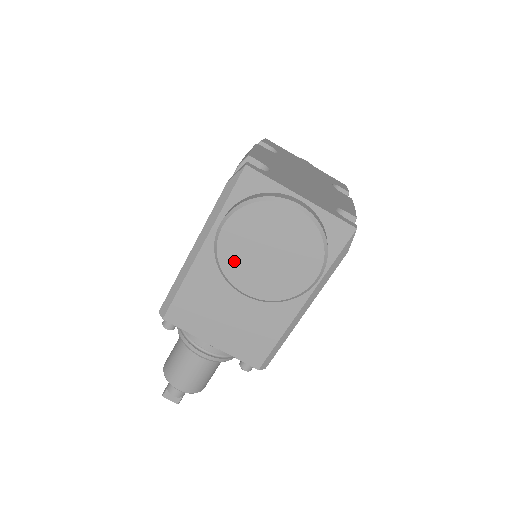
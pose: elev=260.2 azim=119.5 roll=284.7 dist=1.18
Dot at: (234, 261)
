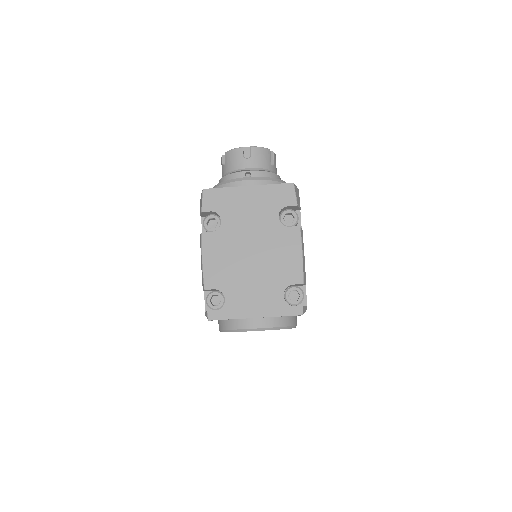
Dot at: occluded
